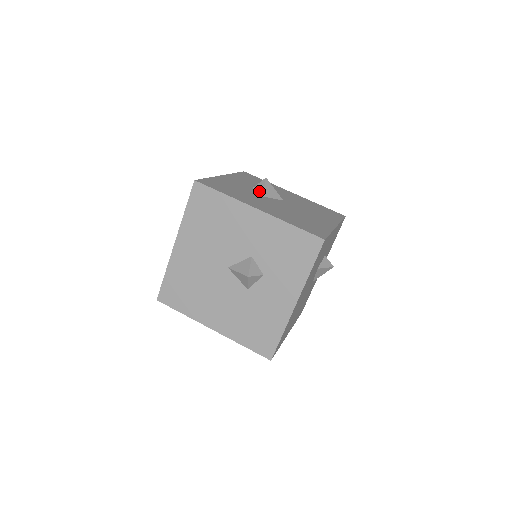
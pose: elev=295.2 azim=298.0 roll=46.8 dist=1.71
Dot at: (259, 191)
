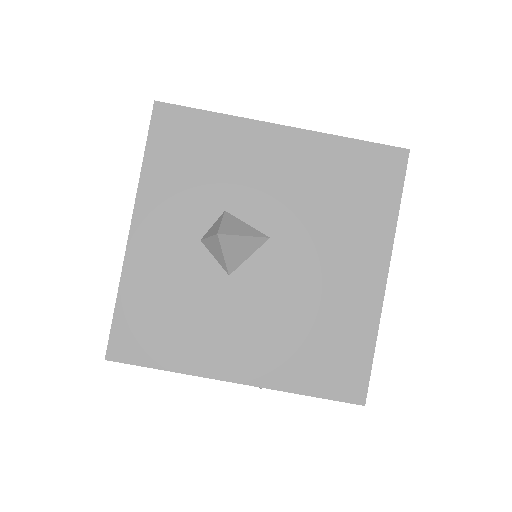
Dot at: (217, 259)
